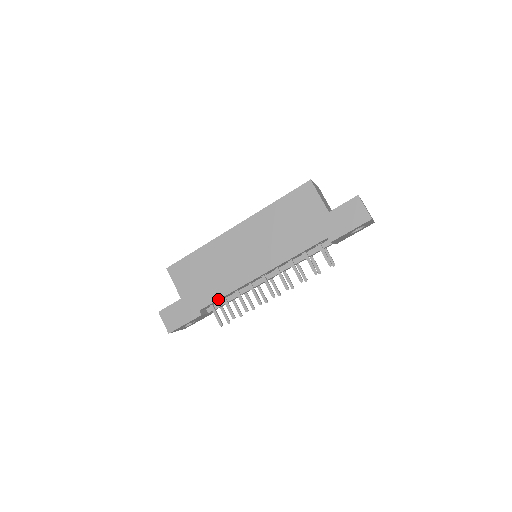
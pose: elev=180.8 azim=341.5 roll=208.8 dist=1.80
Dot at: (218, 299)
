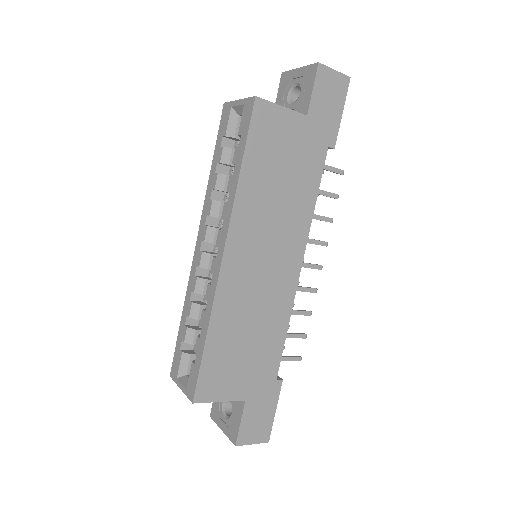
Dot at: occluded
